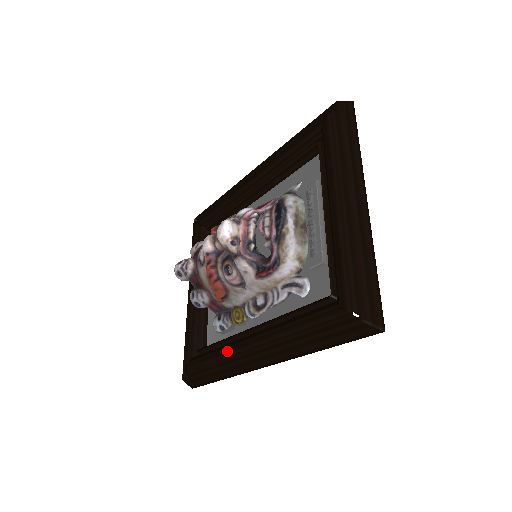
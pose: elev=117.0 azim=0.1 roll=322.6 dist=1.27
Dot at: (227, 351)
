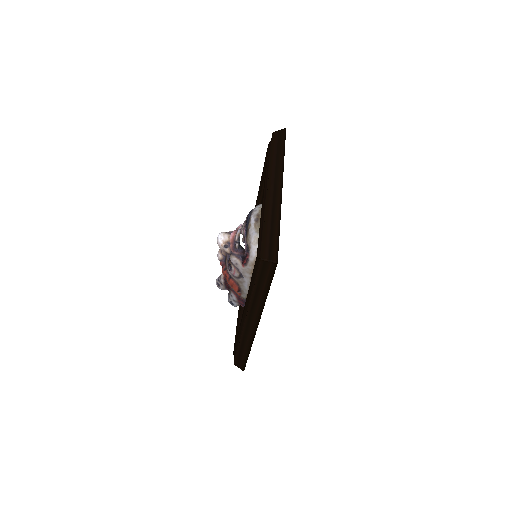
Dot at: (240, 326)
